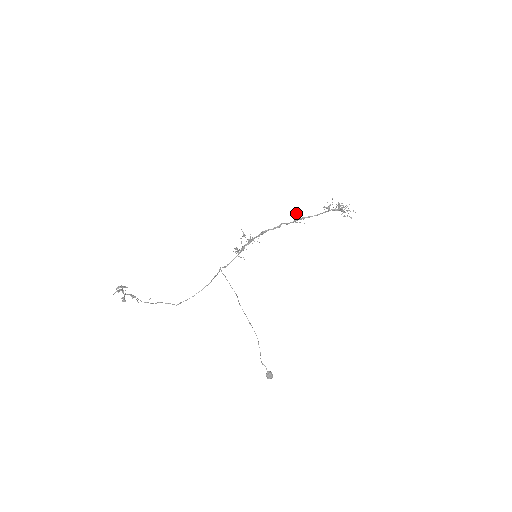
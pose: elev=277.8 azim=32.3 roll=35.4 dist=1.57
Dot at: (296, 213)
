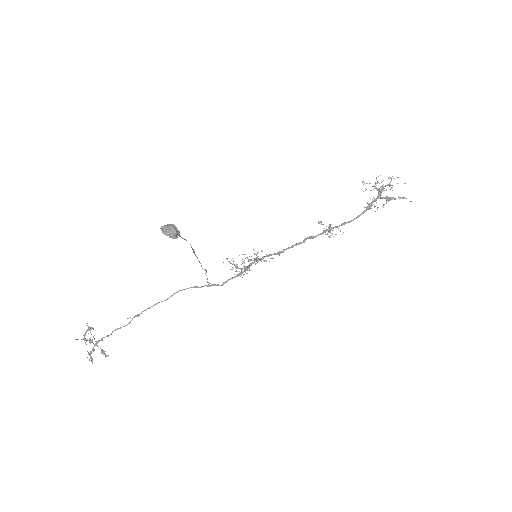
Dot at: occluded
